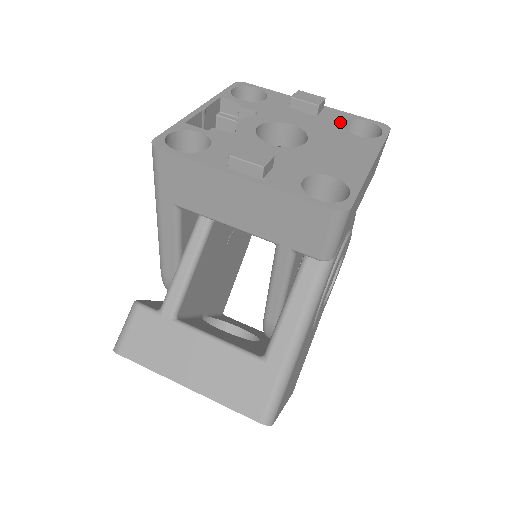
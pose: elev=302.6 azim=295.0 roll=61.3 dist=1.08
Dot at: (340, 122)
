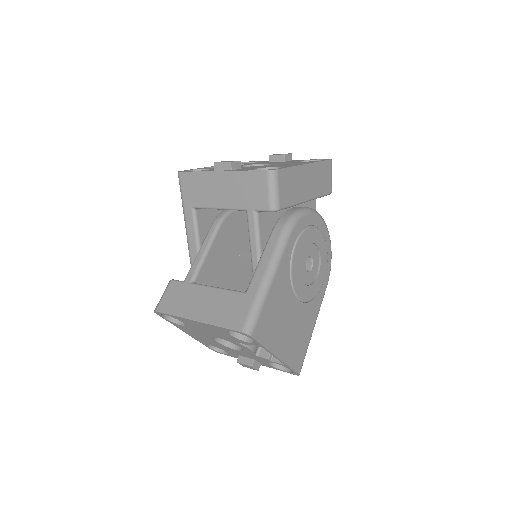
Dot at: occluded
